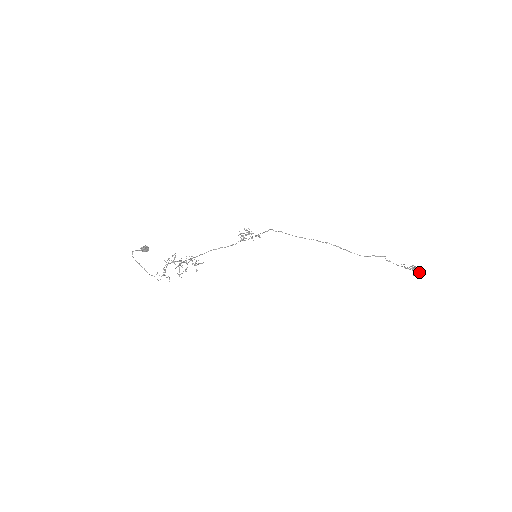
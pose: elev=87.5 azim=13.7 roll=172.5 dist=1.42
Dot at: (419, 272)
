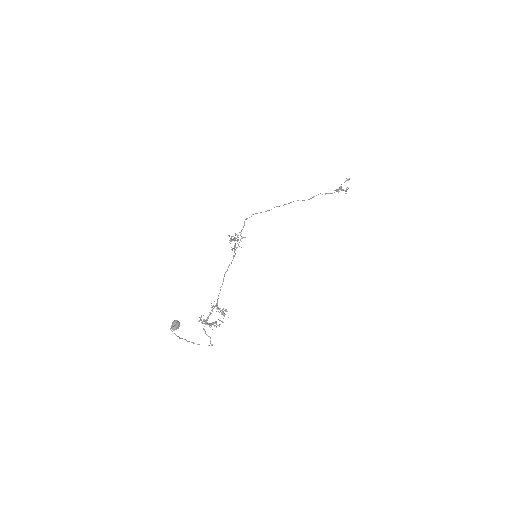
Dot at: (348, 180)
